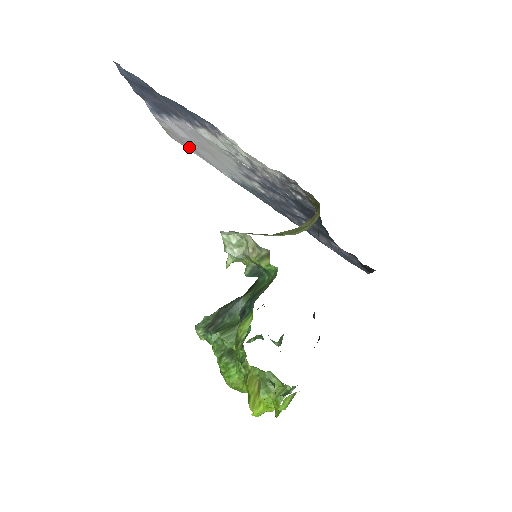
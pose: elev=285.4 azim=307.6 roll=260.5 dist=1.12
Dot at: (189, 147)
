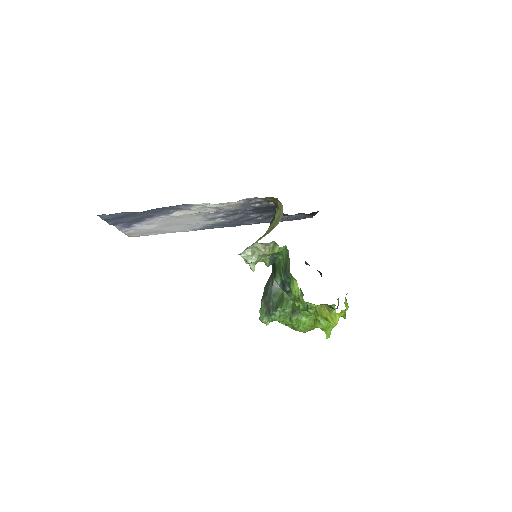
Dot at: (151, 233)
